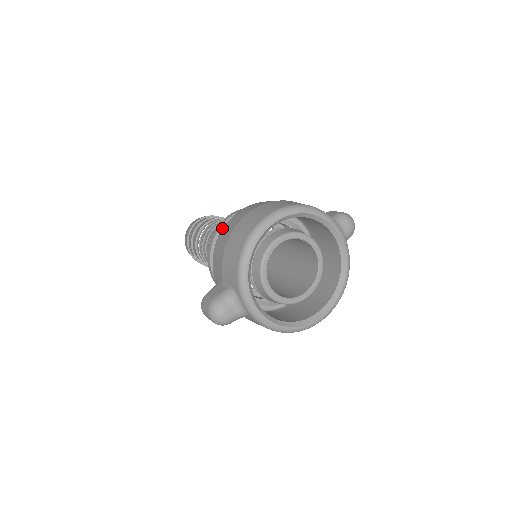
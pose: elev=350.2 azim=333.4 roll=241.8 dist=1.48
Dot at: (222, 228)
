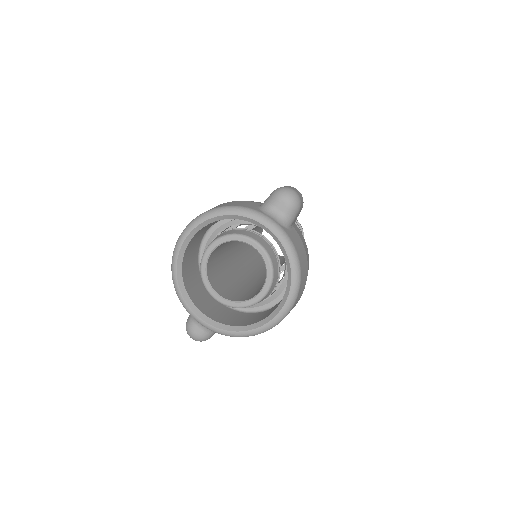
Dot at: occluded
